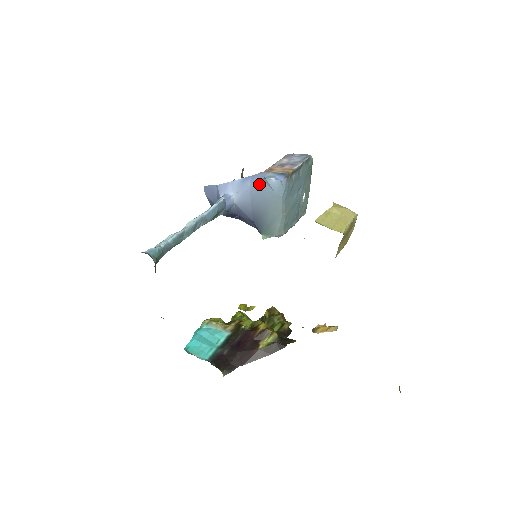
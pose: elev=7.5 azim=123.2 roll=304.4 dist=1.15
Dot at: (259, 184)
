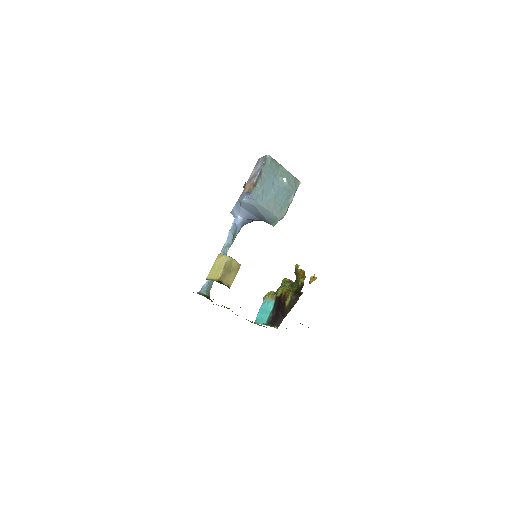
Dot at: (243, 204)
